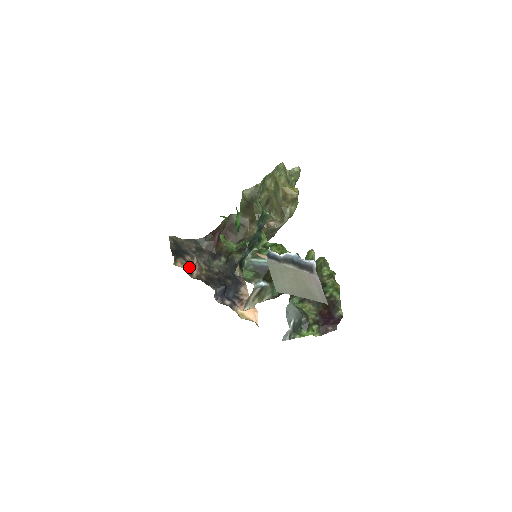
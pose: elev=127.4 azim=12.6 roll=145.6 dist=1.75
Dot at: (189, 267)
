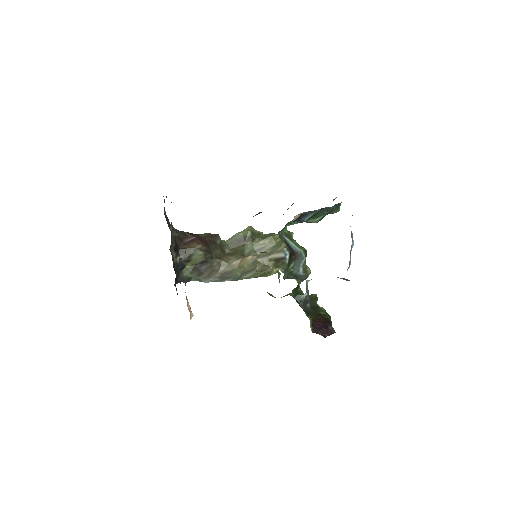
Dot at: occluded
